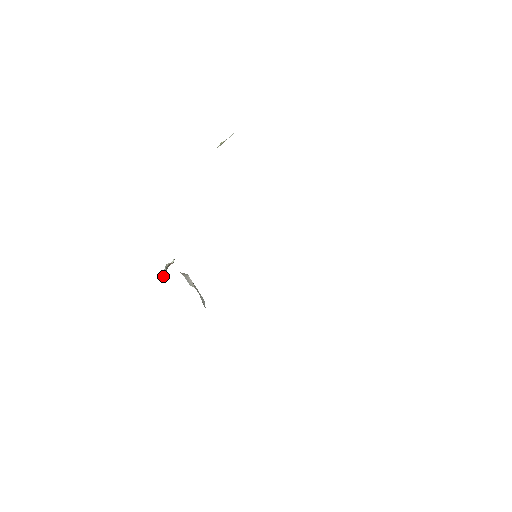
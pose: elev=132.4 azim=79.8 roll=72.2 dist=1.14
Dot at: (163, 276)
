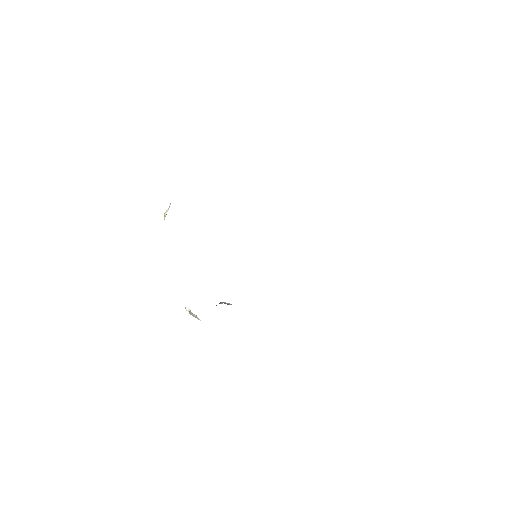
Dot at: (199, 319)
